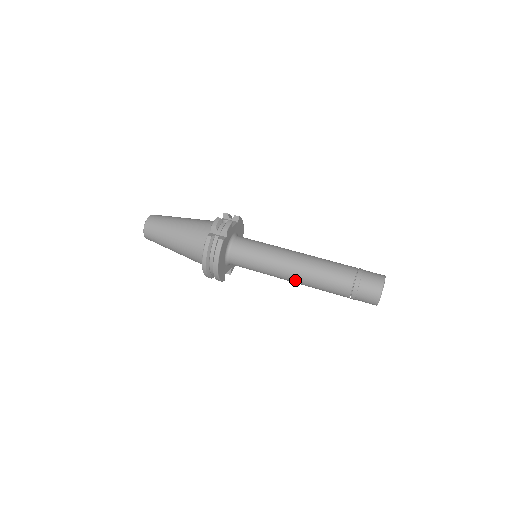
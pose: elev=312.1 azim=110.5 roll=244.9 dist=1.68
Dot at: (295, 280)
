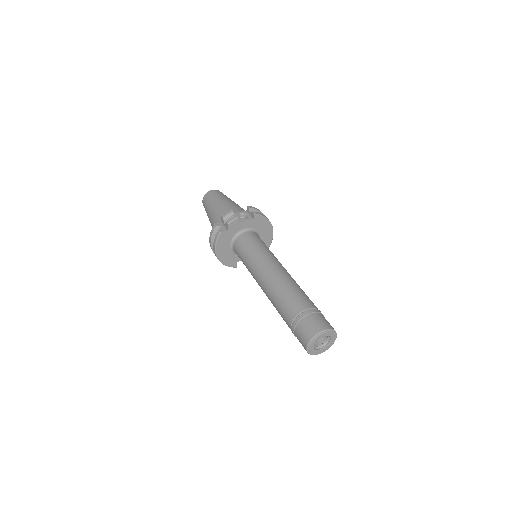
Dot at: occluded
